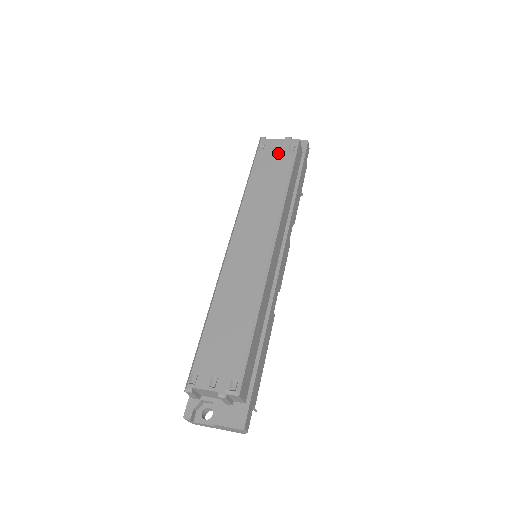
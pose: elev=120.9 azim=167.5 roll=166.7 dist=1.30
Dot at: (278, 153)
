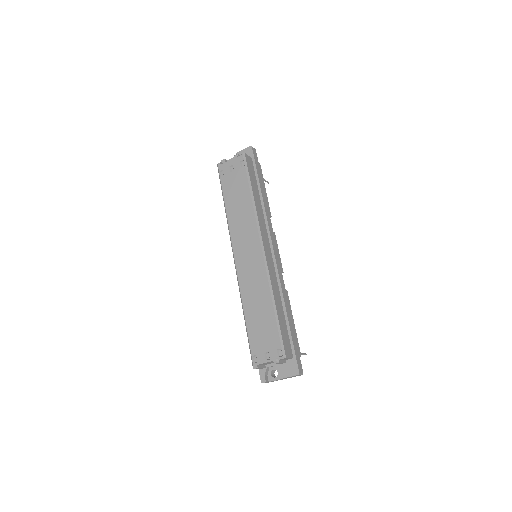
Dot at: (235, 172)
